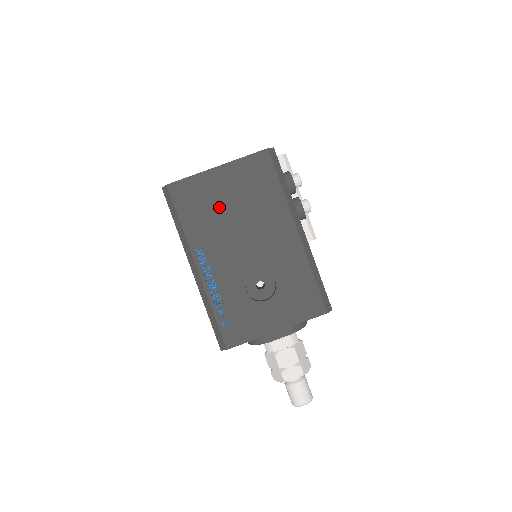
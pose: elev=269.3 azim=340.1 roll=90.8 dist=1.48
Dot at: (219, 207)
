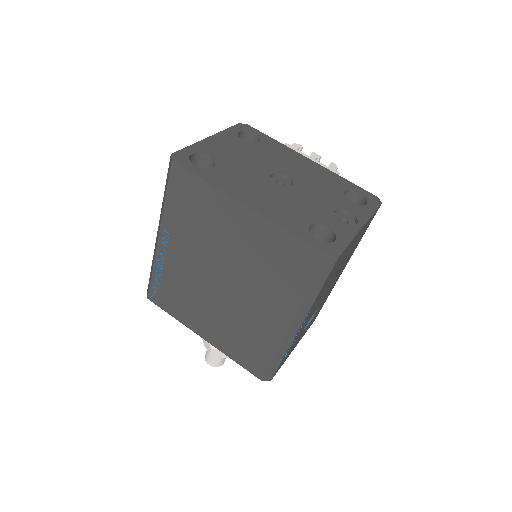
Dot at: (339, 266)
